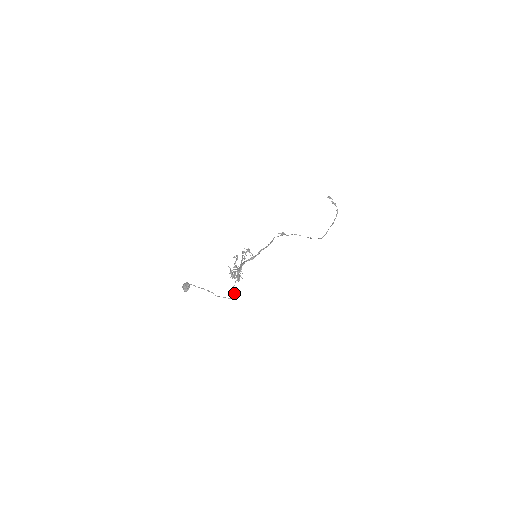
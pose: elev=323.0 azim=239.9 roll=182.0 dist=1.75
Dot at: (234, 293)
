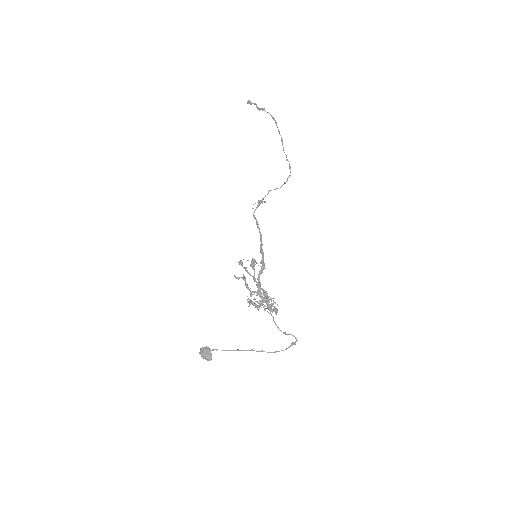
Dot at: (284, 332)
